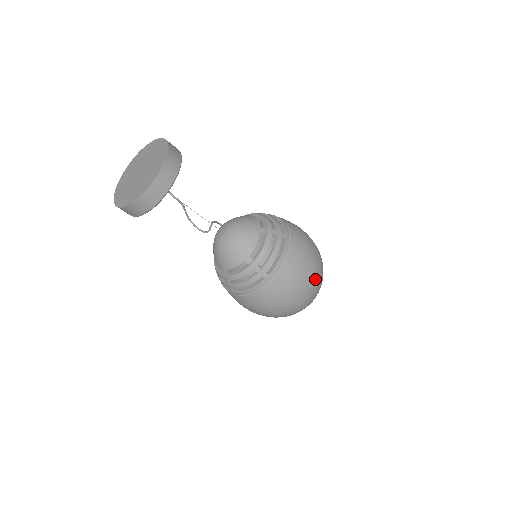
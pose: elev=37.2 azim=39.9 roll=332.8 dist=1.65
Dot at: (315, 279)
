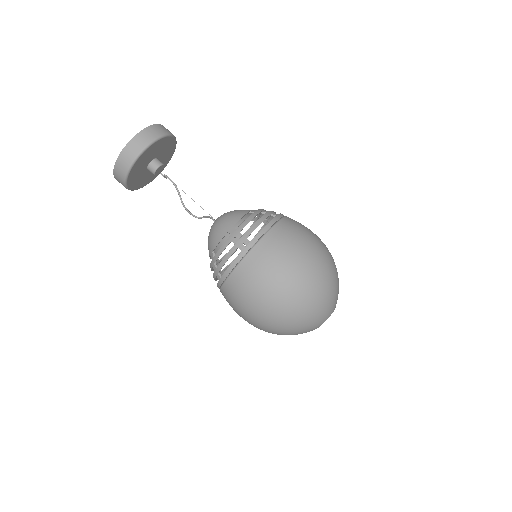
Dot at: (314, 260)
